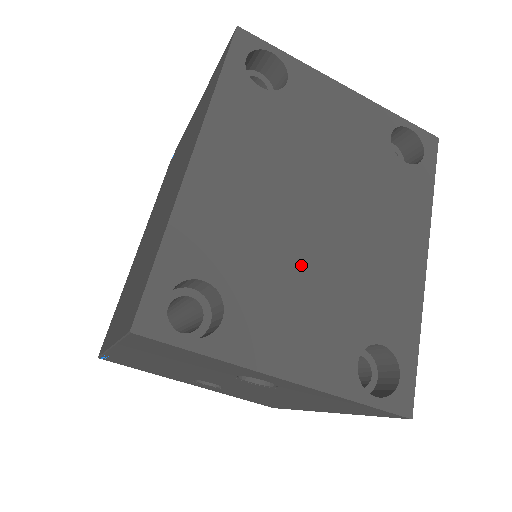
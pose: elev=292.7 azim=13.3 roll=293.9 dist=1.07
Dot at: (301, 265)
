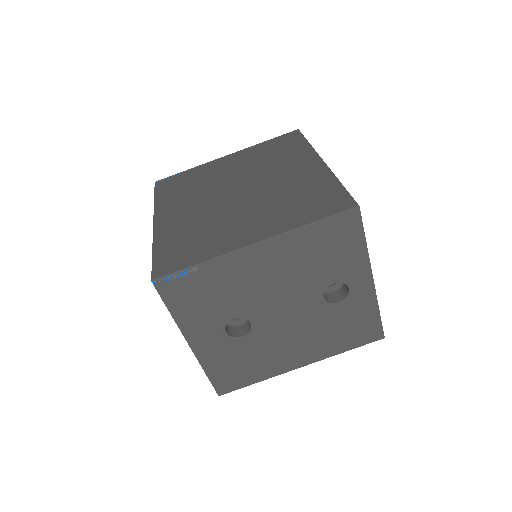
Dot at: occluded
